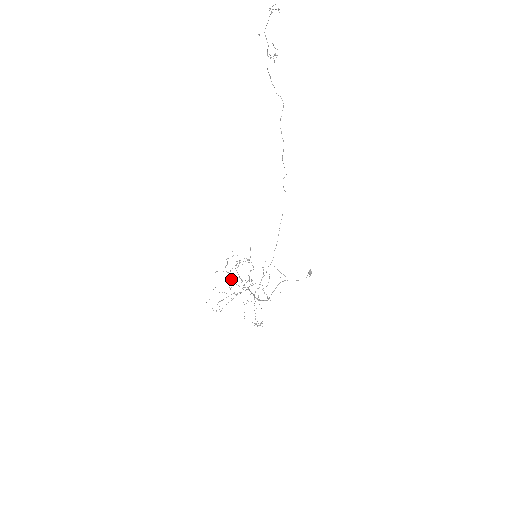
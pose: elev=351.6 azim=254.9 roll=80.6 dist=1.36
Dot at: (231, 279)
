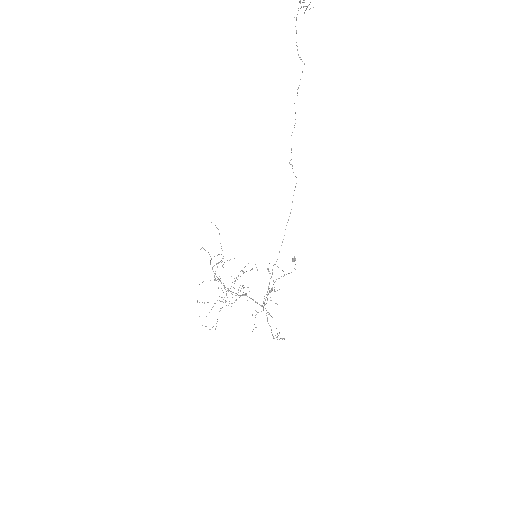
Dot at: occluded
